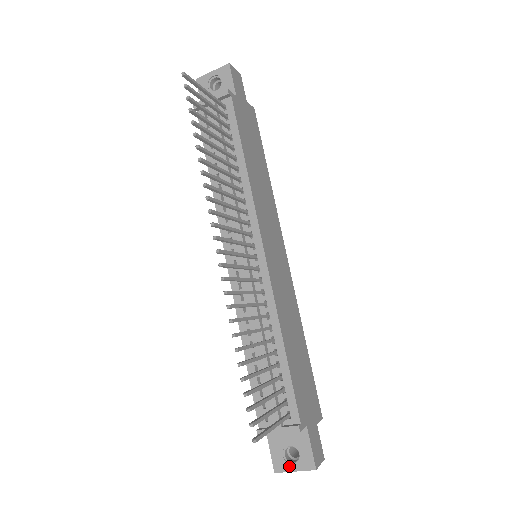
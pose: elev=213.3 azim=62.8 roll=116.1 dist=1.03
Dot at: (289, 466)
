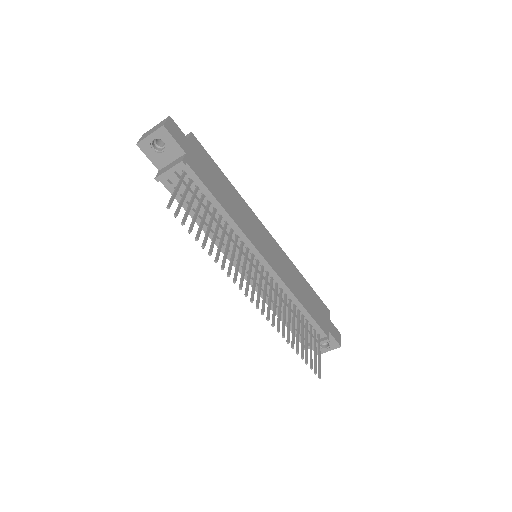
Dot at: (325, 350)
